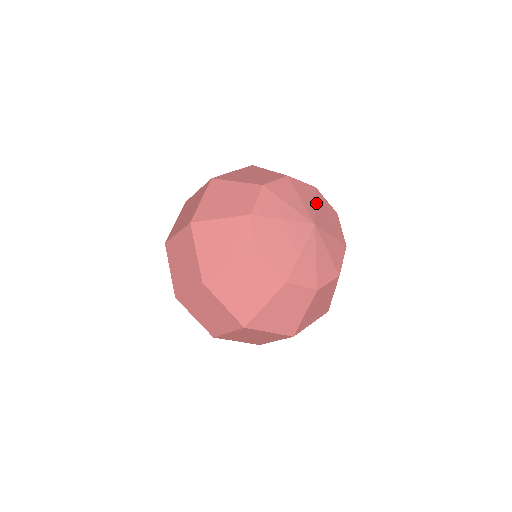
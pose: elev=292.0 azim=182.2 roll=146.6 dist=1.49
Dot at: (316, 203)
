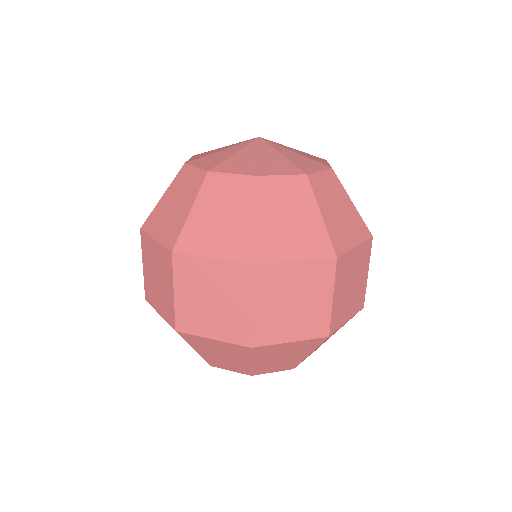
Dot at: occluded
